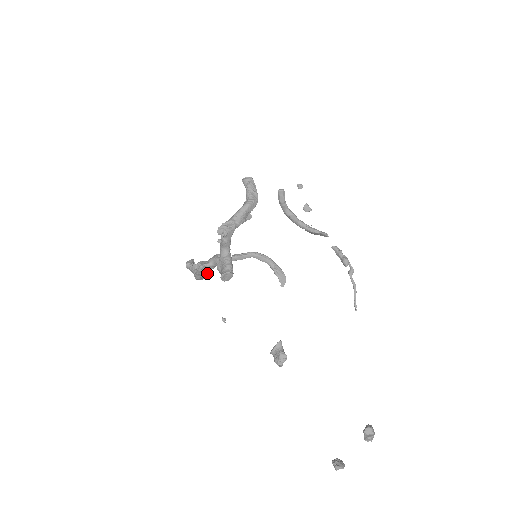
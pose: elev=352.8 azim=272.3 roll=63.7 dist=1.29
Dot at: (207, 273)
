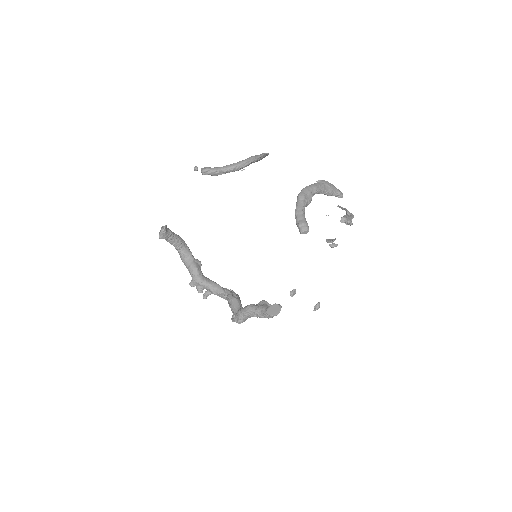
Dot at: (199, 265)
